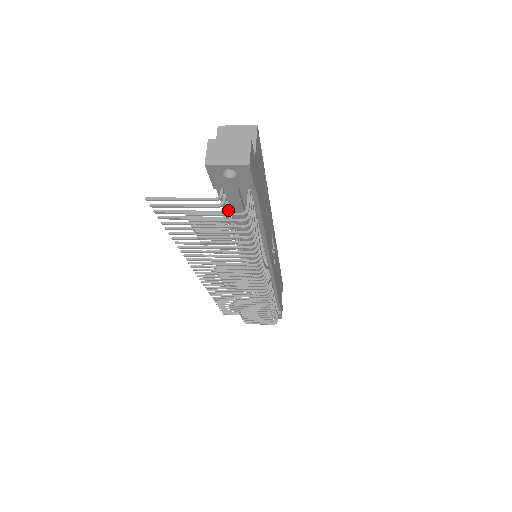
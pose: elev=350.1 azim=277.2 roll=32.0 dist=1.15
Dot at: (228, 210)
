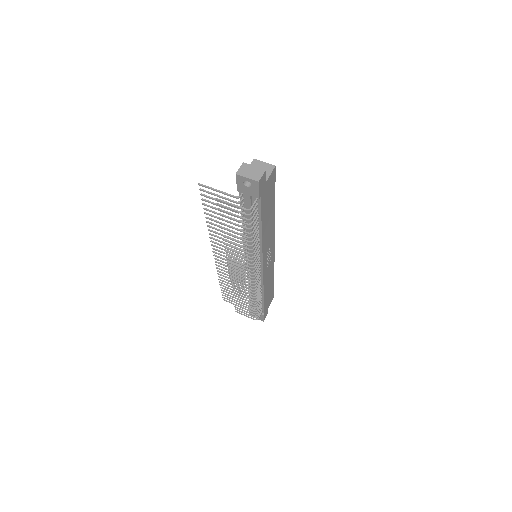
Dot at: occluded
